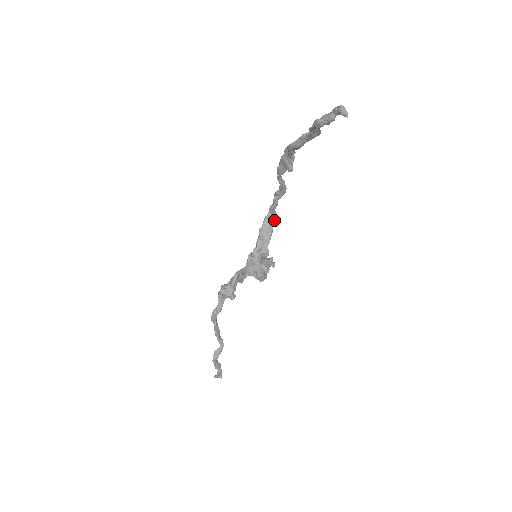
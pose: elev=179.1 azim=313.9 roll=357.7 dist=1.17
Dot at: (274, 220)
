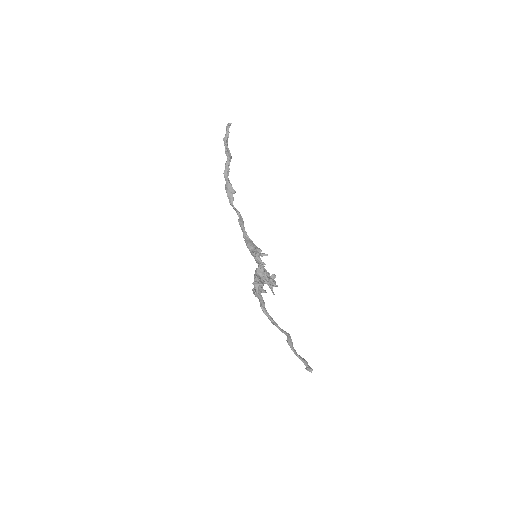
Dot at: (251, 241)
